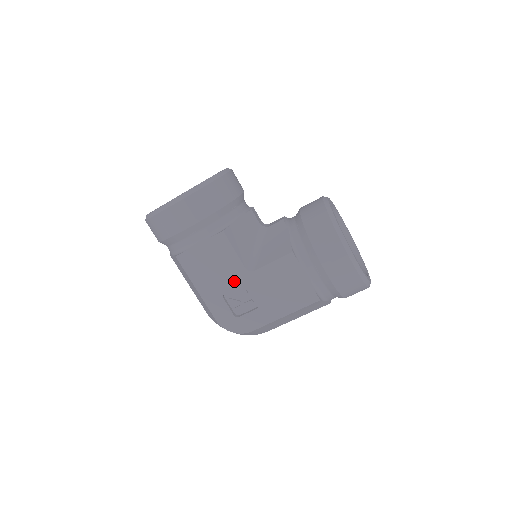
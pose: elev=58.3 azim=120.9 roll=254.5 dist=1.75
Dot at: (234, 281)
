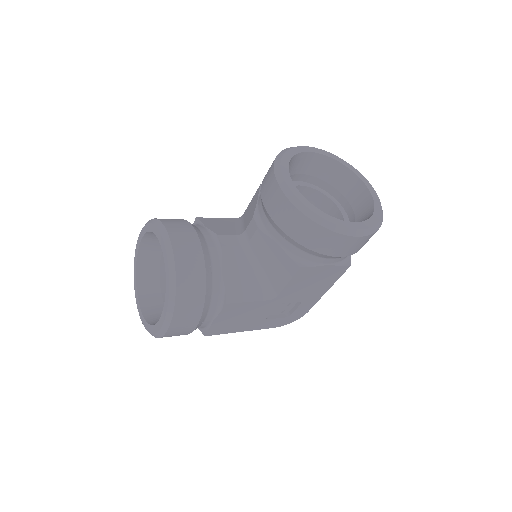
Dot at: (267, 310)
